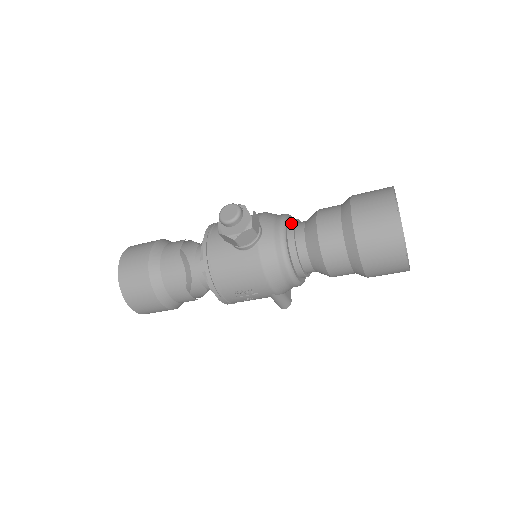
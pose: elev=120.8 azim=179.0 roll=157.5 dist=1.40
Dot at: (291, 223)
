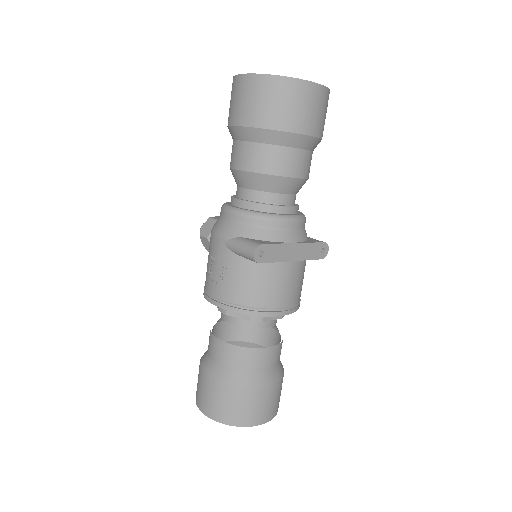
Dot at: occluded
